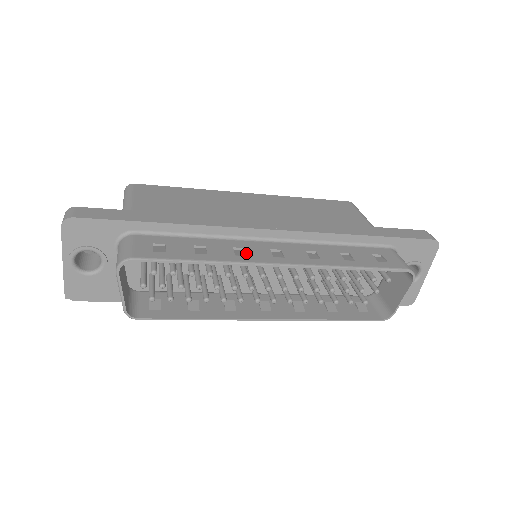
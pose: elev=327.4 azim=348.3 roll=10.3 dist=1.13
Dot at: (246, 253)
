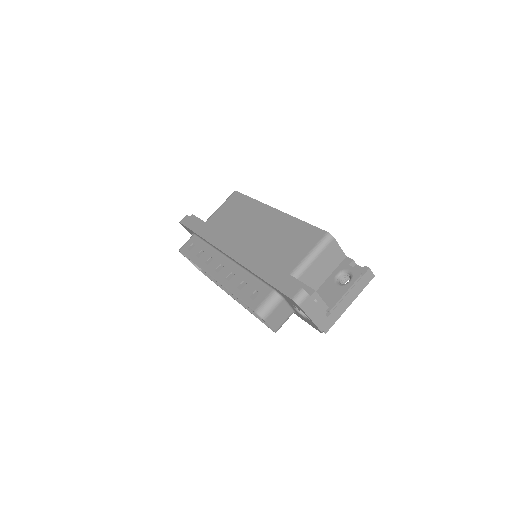
Dot at: (209, 263)
